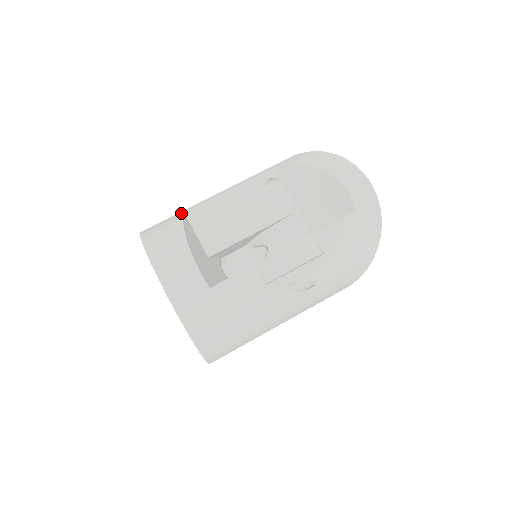
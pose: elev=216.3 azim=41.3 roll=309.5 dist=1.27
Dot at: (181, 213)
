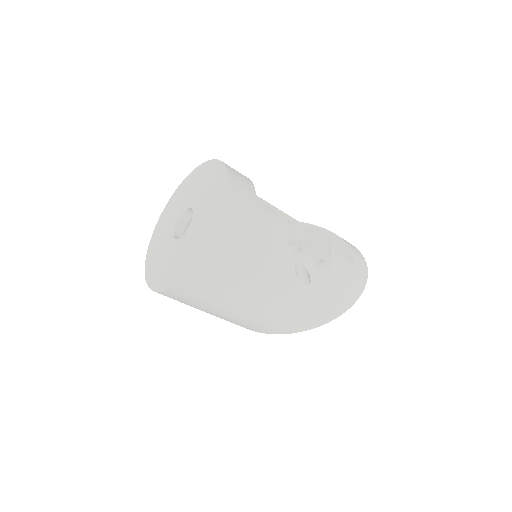
Dot at: occluded
